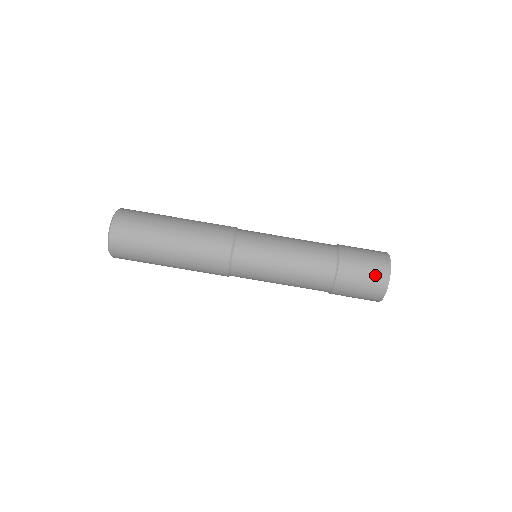
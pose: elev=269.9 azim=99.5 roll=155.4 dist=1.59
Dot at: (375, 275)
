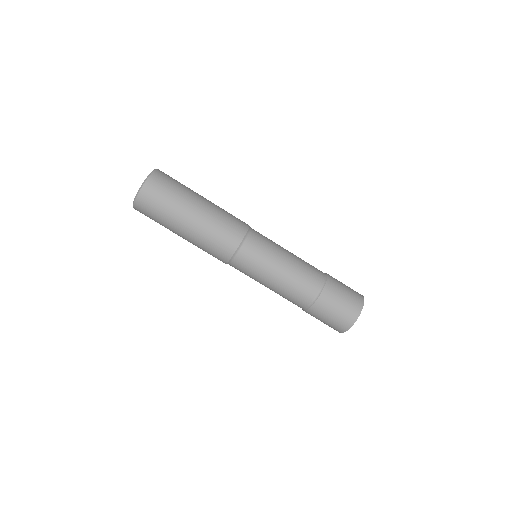
Dot at: (353, 297)
